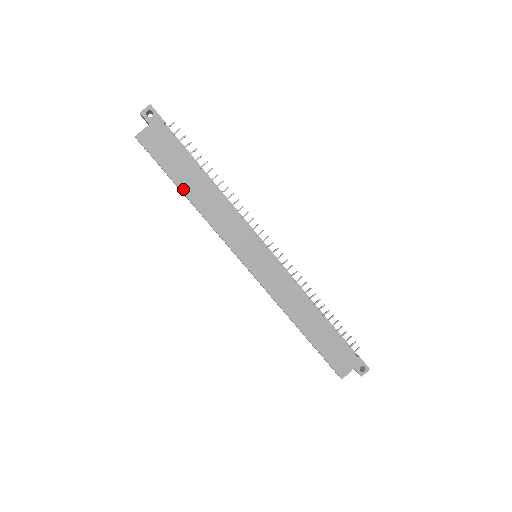
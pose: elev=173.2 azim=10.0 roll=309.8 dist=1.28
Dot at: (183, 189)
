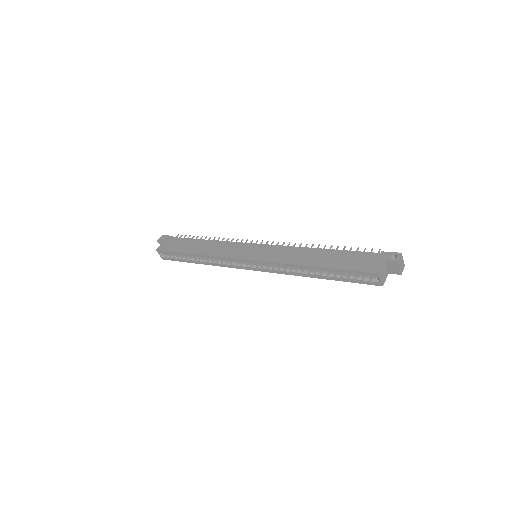
Dot at: (190, 252)
